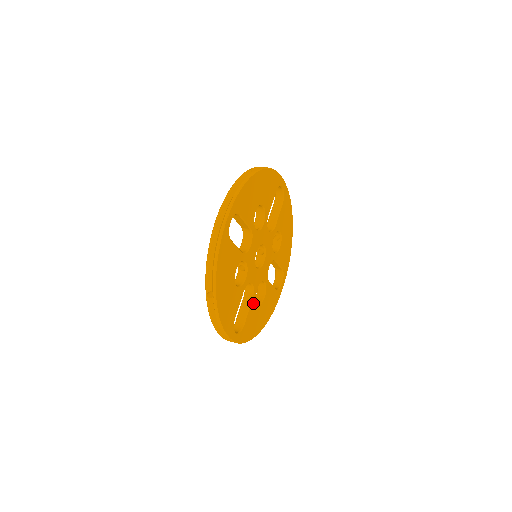
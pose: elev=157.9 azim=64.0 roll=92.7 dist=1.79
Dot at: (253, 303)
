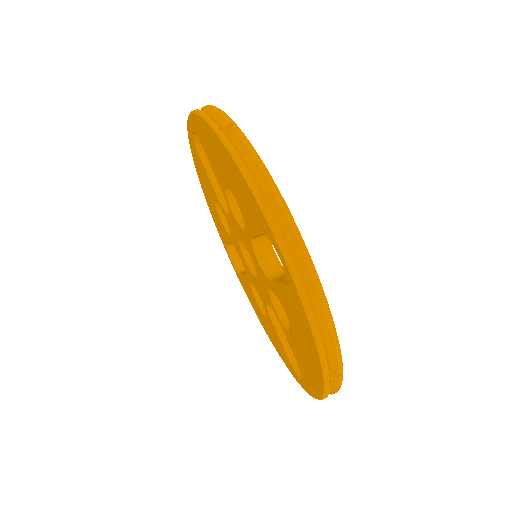
Dot at: occluded
